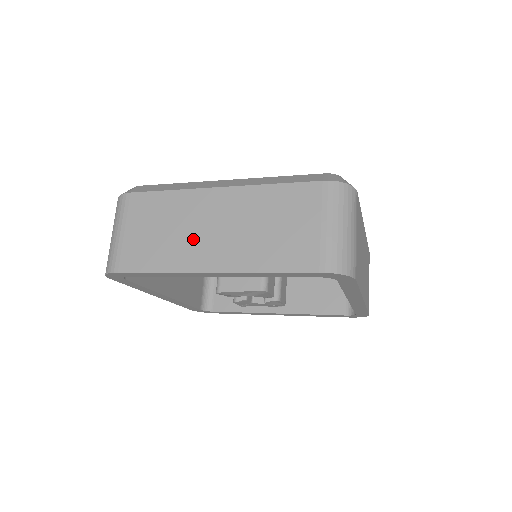
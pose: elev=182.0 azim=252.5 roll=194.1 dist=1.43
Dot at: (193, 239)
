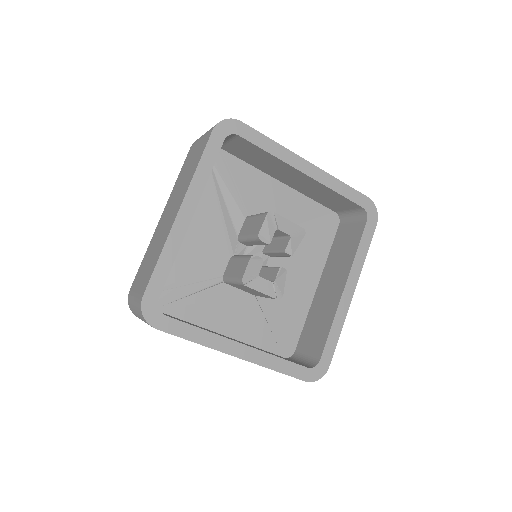
Dot at: occluded
